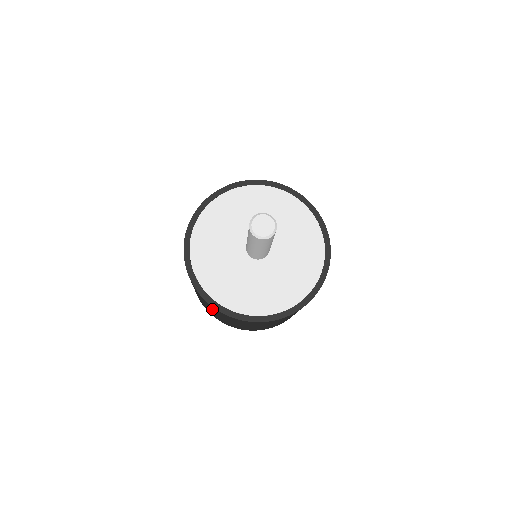
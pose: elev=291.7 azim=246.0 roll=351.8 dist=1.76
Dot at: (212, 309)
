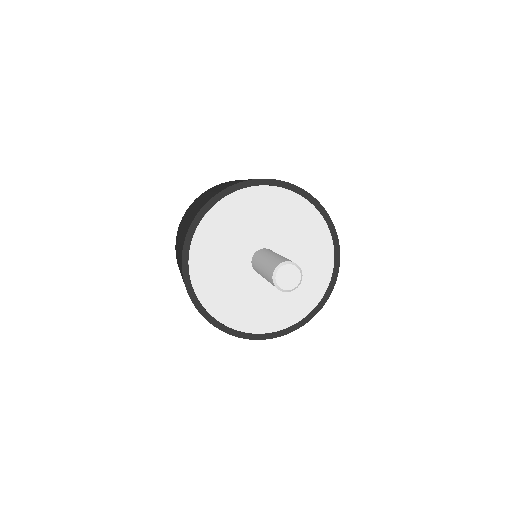
Dot at: occluded
